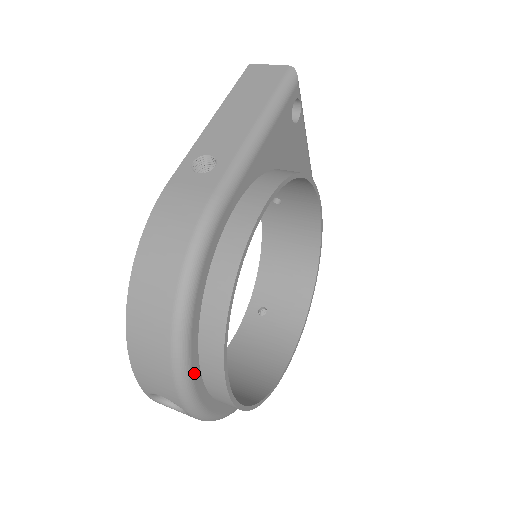
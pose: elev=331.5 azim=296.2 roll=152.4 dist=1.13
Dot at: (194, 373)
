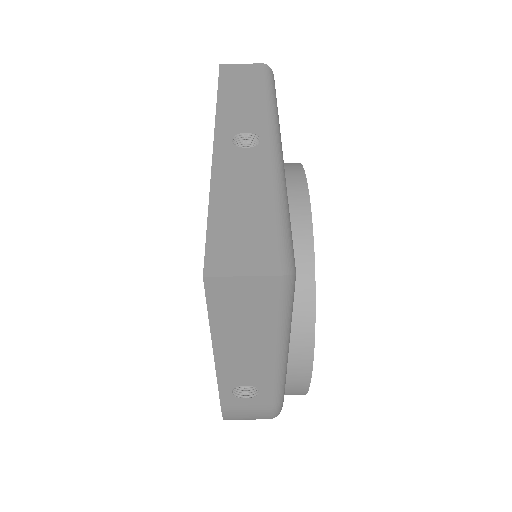
Dot at: occluded
